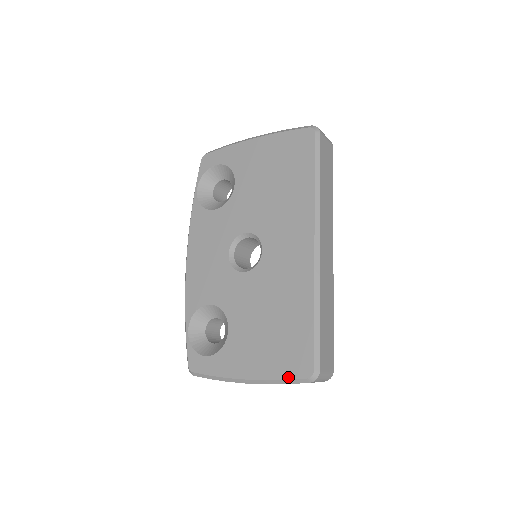
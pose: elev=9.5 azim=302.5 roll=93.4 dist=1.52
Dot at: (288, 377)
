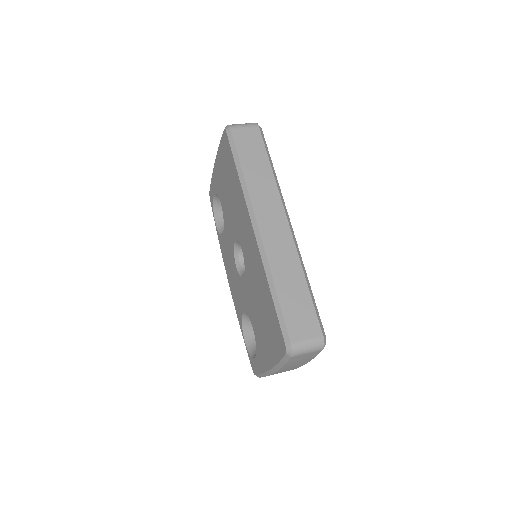
Dot at: (280, 358)
